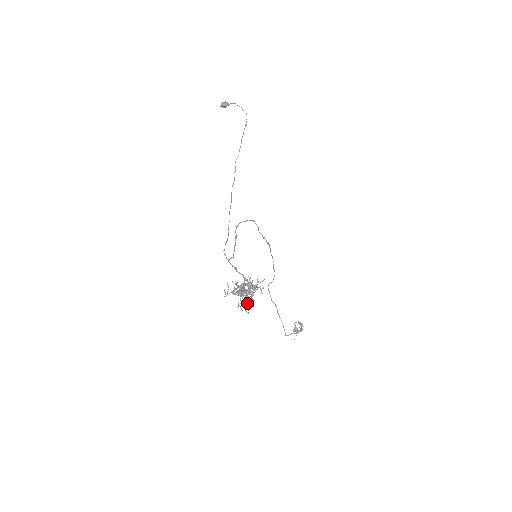
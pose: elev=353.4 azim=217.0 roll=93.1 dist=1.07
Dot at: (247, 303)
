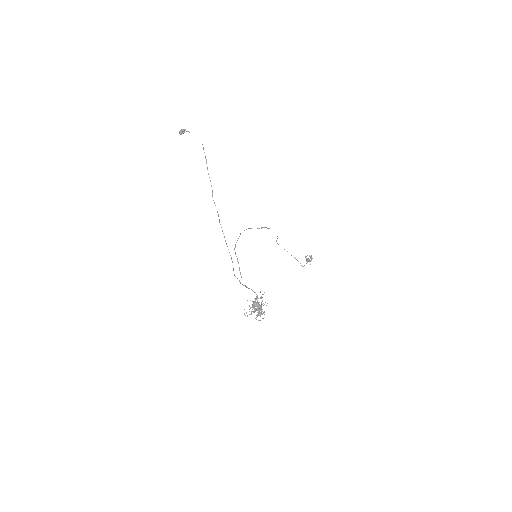
Dot at: (260, 315)
